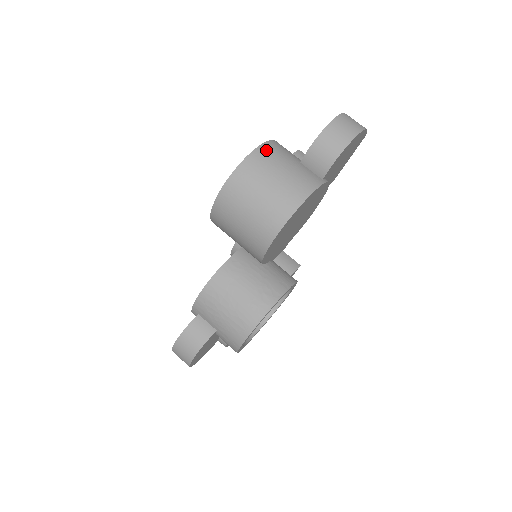
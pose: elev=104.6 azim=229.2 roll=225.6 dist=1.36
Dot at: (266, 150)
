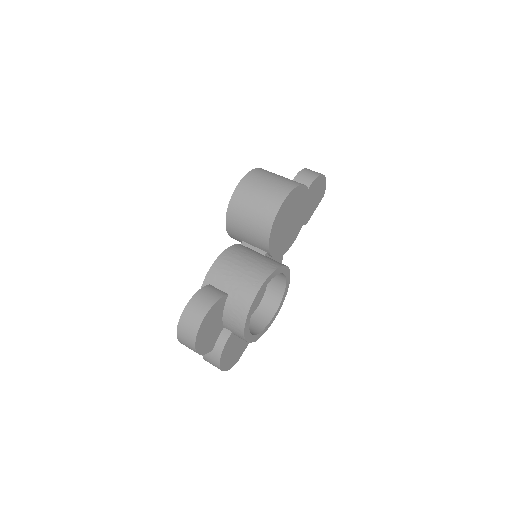
Dot at: occluded
